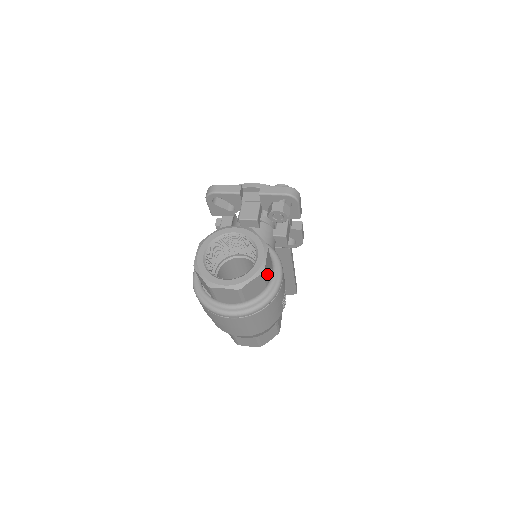
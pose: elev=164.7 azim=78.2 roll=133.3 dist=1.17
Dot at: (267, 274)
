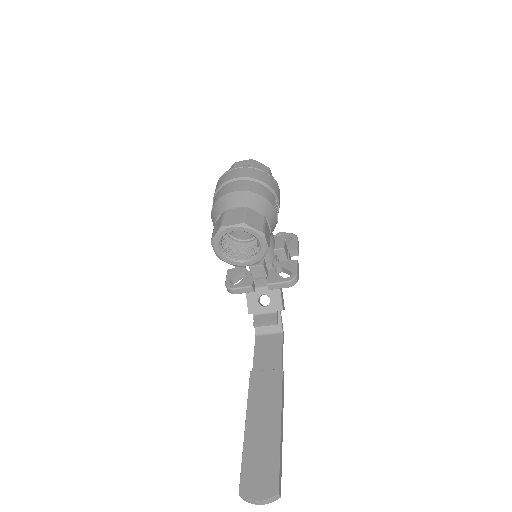
Dot at: occluded
